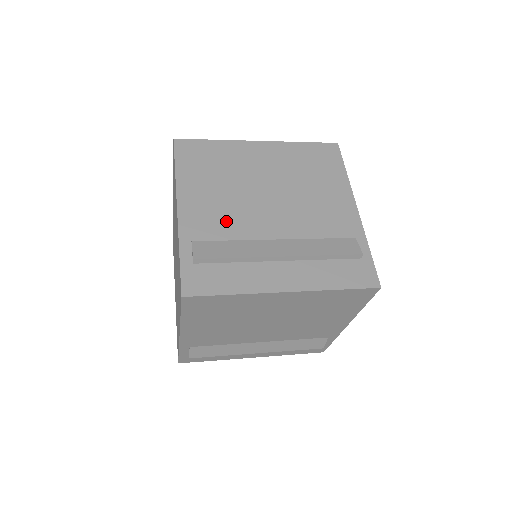
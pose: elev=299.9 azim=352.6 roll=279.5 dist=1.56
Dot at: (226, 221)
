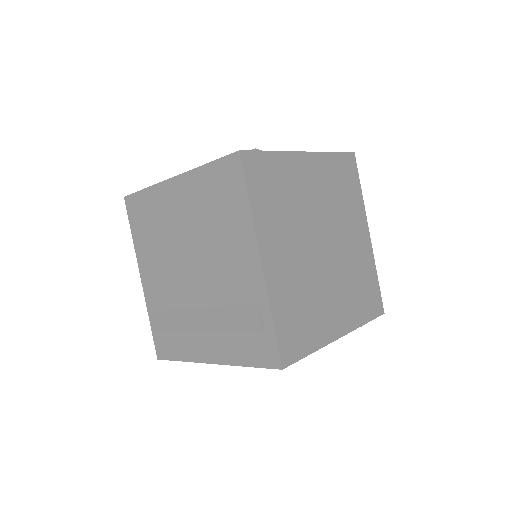
Dot at: (167, 289)
